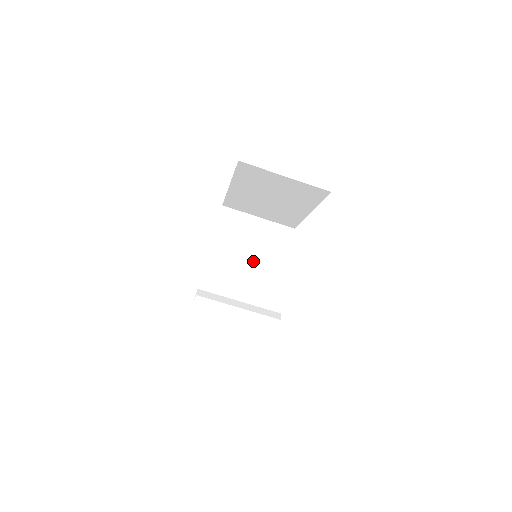
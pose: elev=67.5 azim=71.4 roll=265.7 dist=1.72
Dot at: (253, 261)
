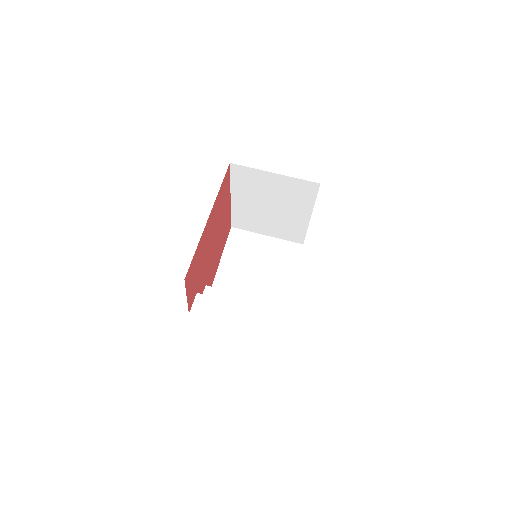
Dot at: (262, 275)
